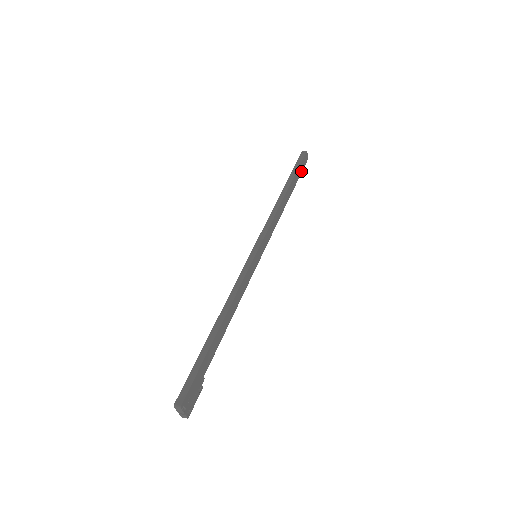
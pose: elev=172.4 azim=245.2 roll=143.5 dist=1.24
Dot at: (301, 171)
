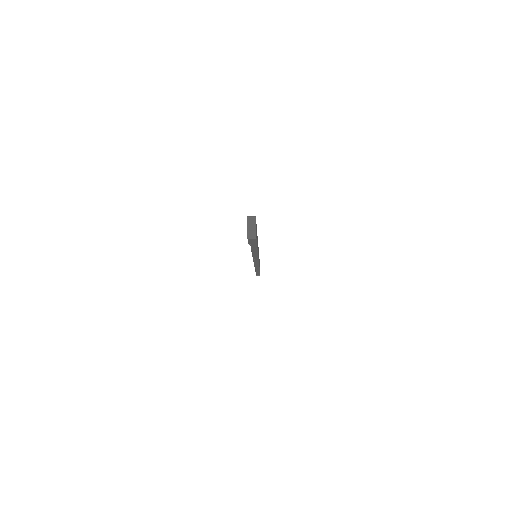
Dot at: occluded
